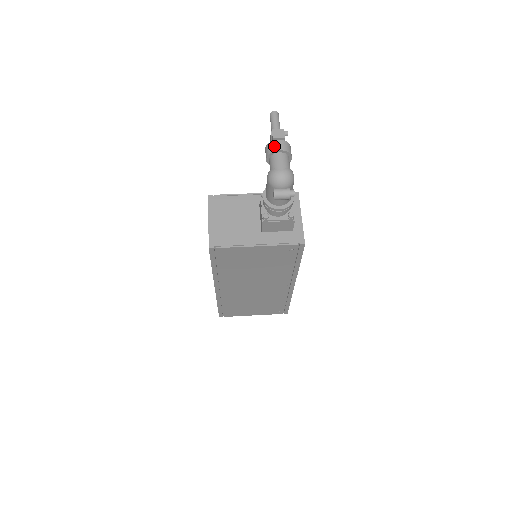
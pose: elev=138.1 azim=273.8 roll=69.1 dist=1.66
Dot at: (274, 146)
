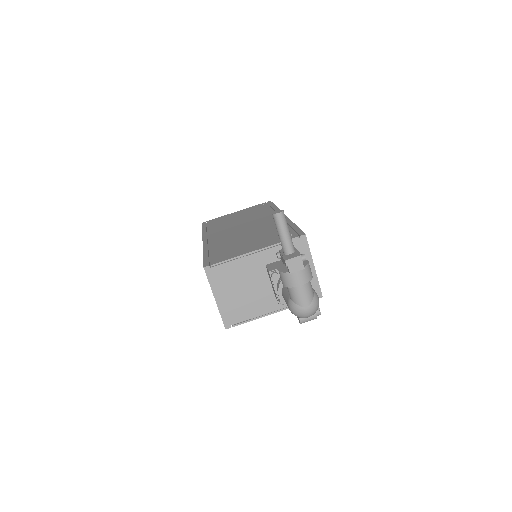
Dot at: (293, 280)
